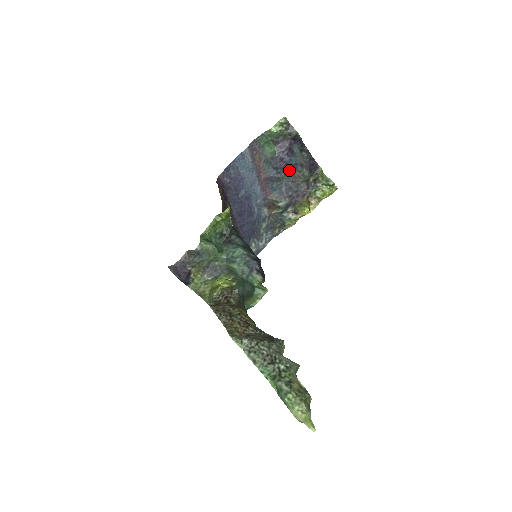
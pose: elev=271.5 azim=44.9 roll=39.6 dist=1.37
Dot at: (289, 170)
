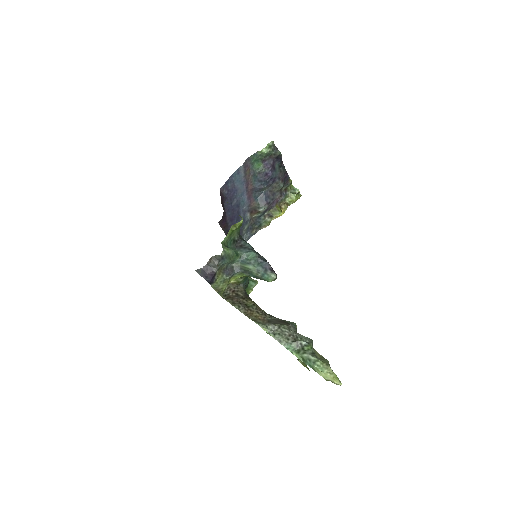
Dot at: (270, 182)
